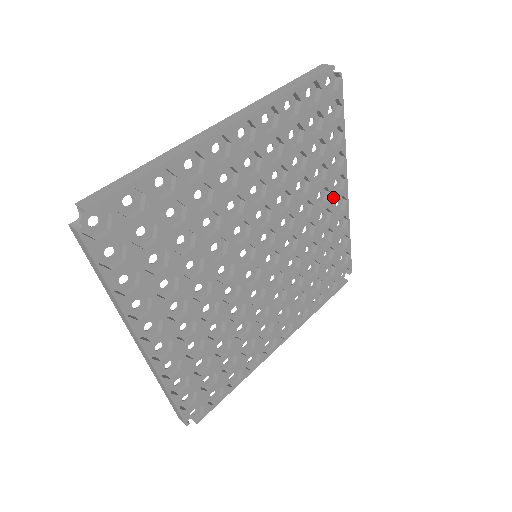
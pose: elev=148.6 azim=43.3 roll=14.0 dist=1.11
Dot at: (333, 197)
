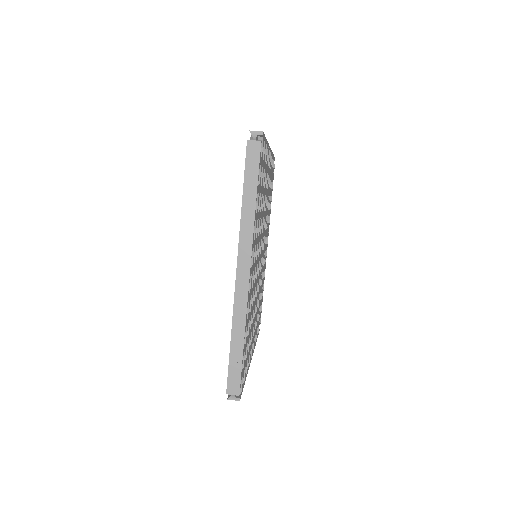
Dot at: (266, 245)
